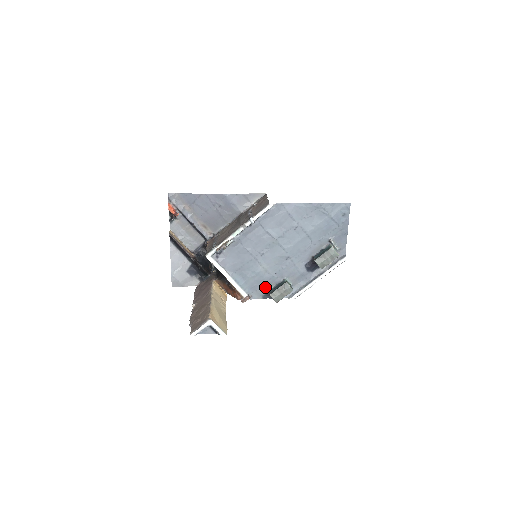
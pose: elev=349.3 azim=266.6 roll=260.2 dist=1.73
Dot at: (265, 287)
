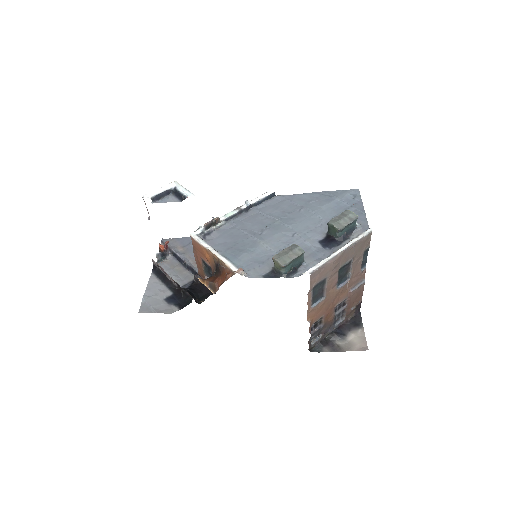
Dot at: (266, 265)
